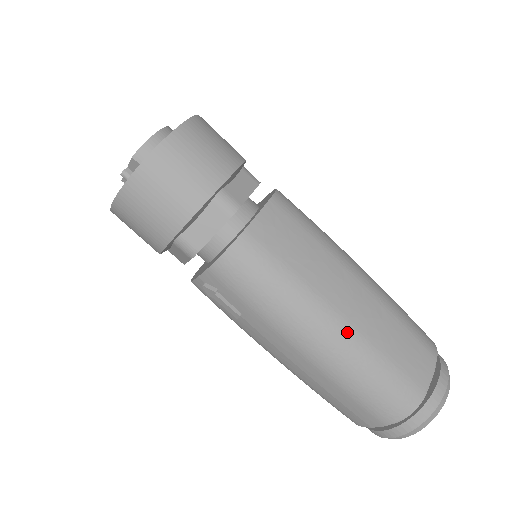
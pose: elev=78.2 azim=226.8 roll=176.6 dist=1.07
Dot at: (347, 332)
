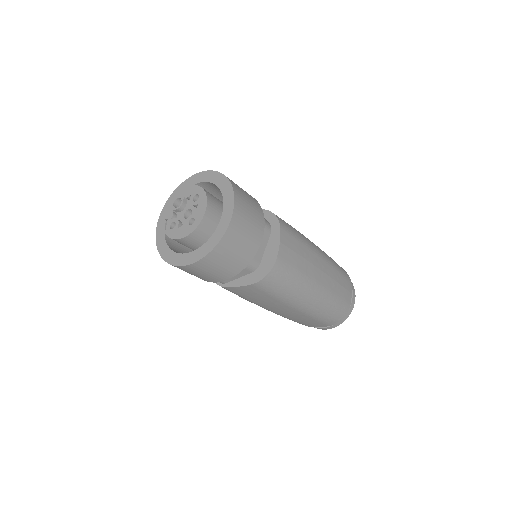
Dot at: (273, 312)
